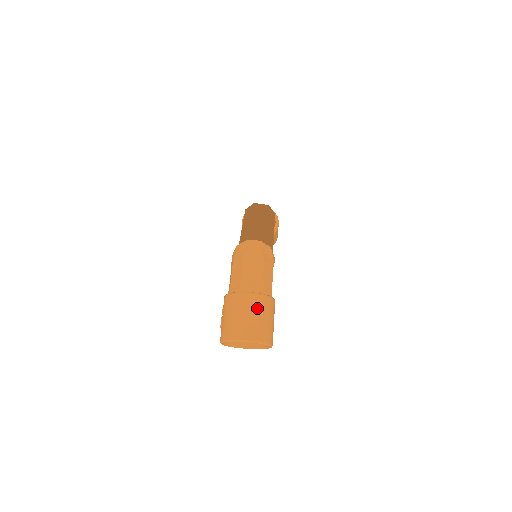
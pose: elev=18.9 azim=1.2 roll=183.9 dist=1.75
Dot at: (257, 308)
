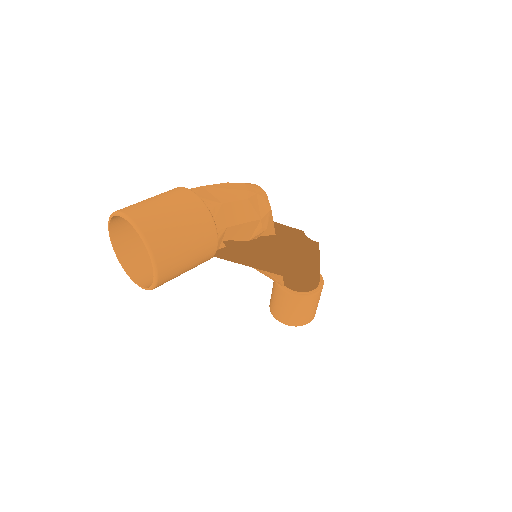
Dot at: (183, 207)
